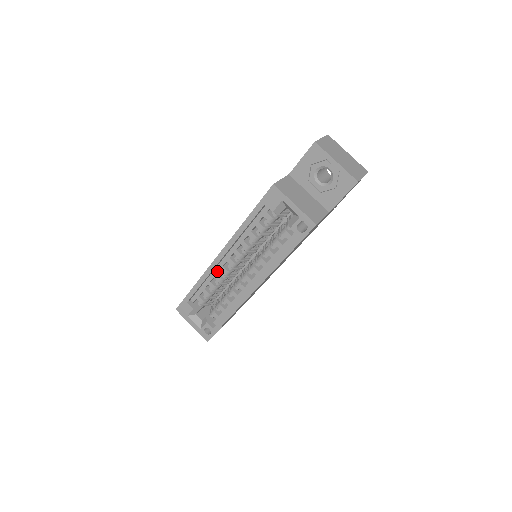
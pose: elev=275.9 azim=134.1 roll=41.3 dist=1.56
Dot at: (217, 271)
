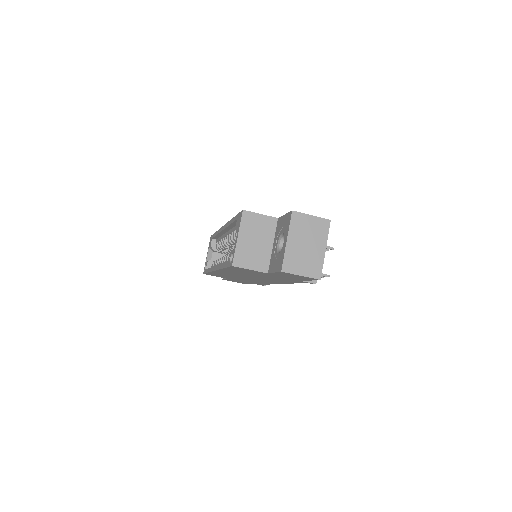
Dot at: (224, 236)
